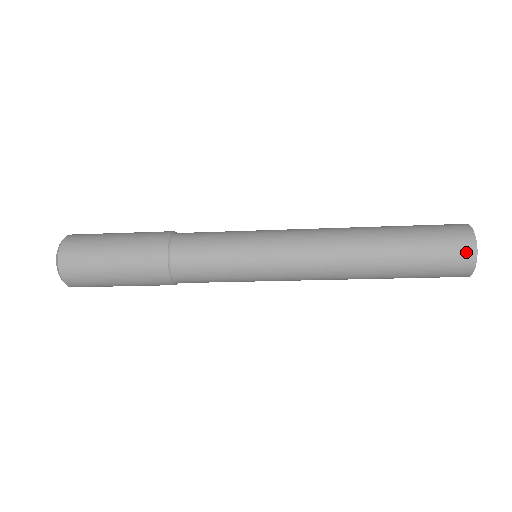
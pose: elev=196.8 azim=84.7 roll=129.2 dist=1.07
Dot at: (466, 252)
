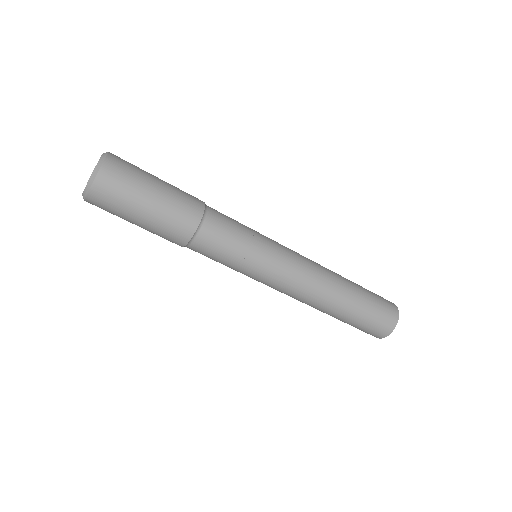
Dot at: occluded
